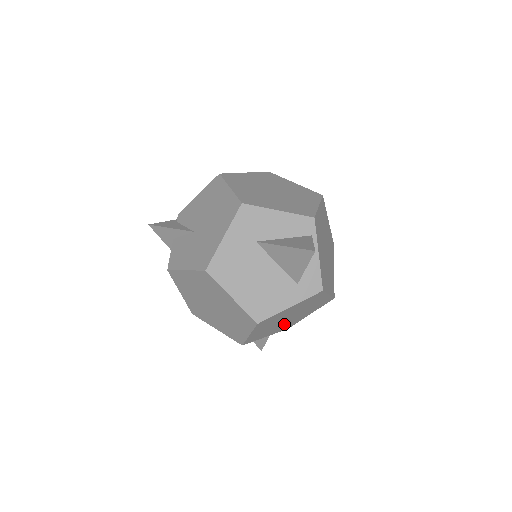
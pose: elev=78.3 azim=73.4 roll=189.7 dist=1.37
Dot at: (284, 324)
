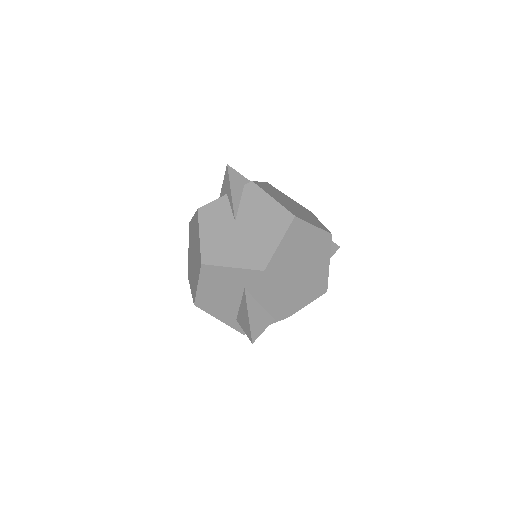
Dot at: occluded
